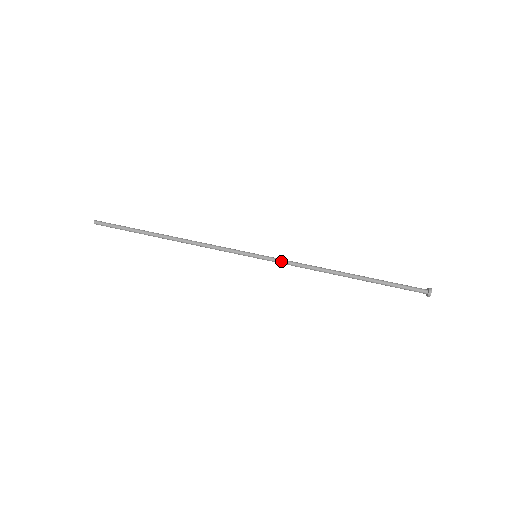
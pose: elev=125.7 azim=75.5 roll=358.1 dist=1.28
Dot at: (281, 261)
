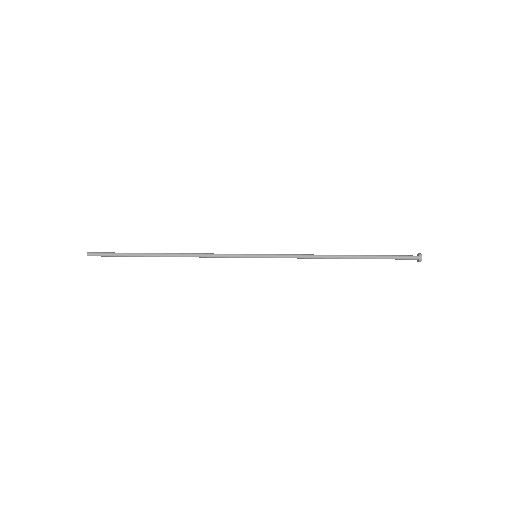
Dot at: (281, 255)
